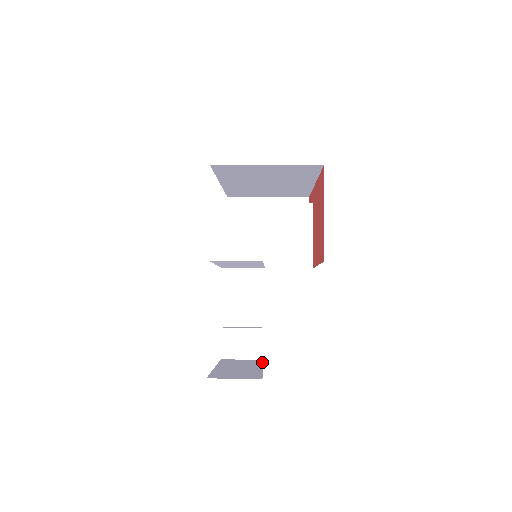
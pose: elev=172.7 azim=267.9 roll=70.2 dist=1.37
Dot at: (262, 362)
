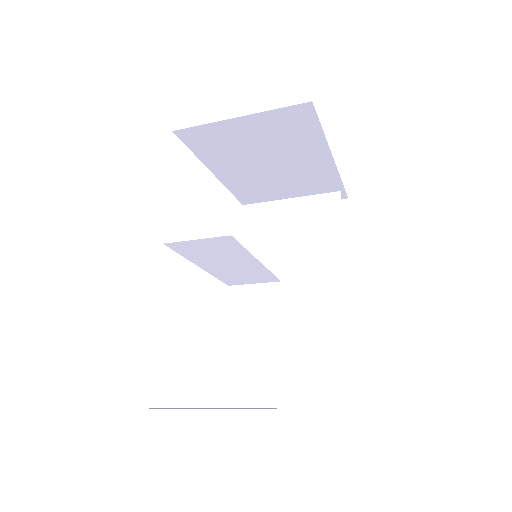
Dot at: occluded
